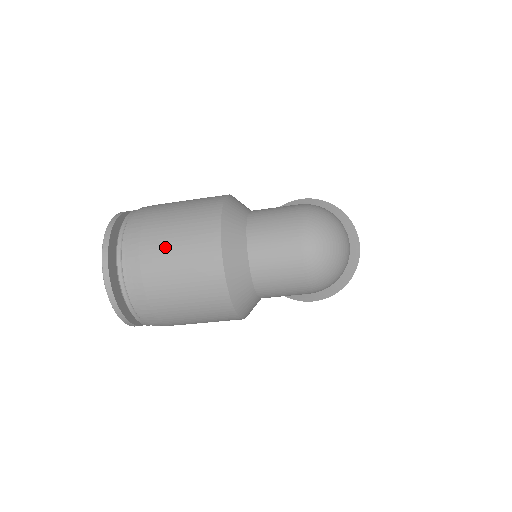
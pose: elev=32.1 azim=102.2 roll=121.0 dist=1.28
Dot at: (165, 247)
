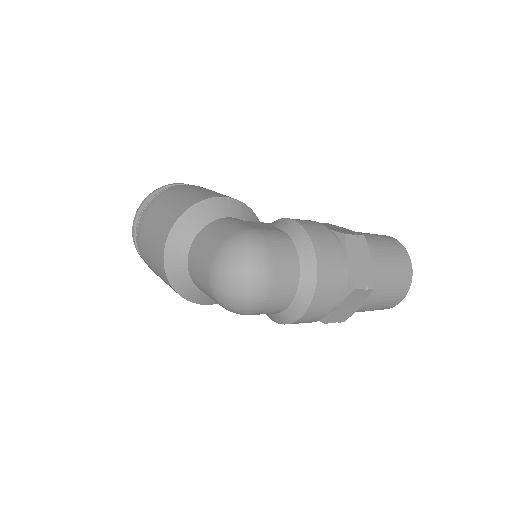
Dot at: (150, 226)
